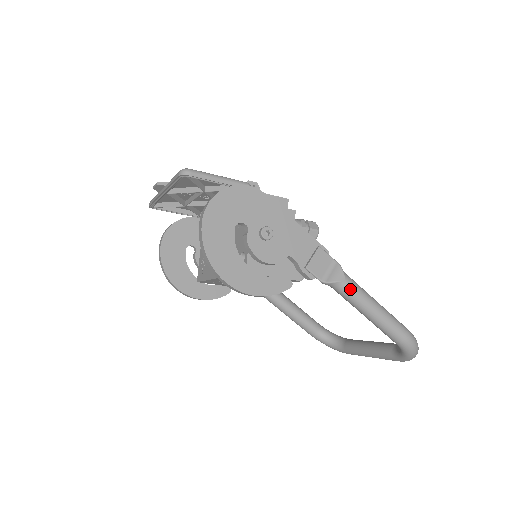
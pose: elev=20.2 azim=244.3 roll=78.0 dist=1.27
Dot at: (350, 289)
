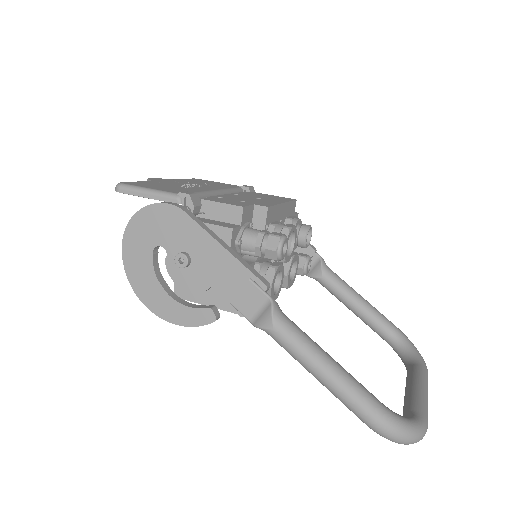
Dot at: (280, 340)
